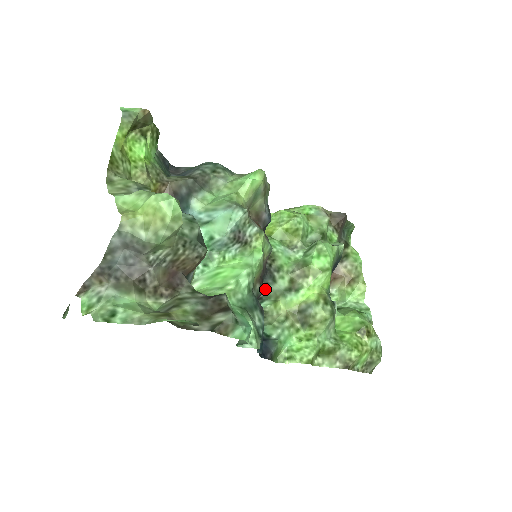
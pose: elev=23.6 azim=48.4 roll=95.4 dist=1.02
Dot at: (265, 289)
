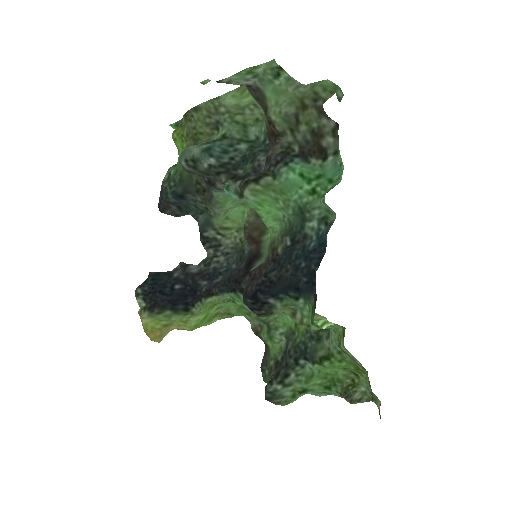
Dot at: occluded
